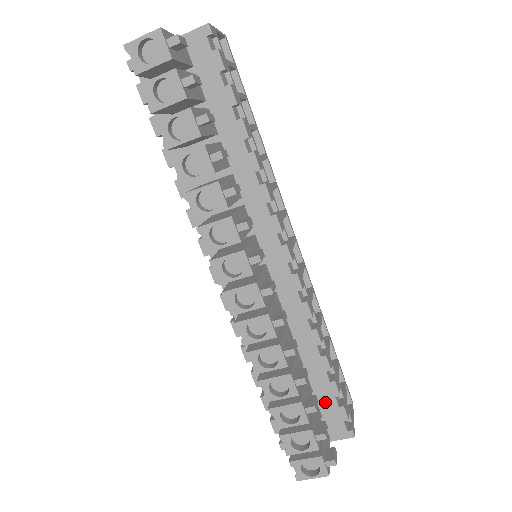
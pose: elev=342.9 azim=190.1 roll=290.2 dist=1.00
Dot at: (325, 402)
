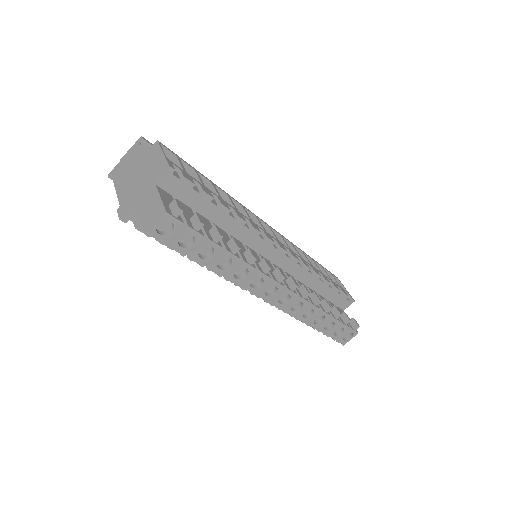
Dot at: (333, 298)
